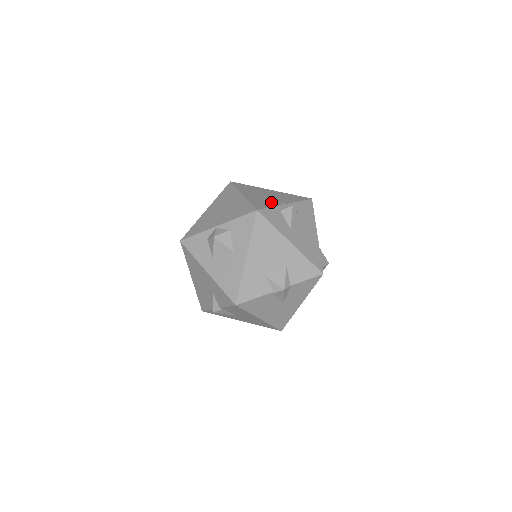
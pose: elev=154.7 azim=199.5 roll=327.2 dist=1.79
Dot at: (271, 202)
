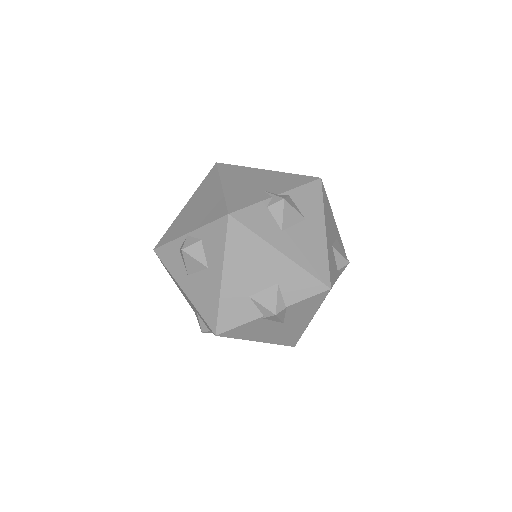
Dot at: (256, 195)
